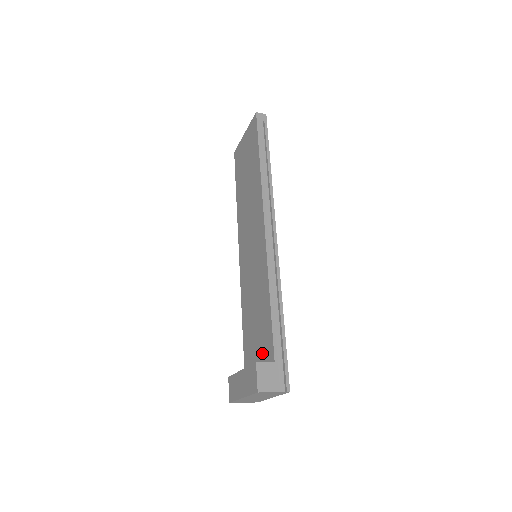
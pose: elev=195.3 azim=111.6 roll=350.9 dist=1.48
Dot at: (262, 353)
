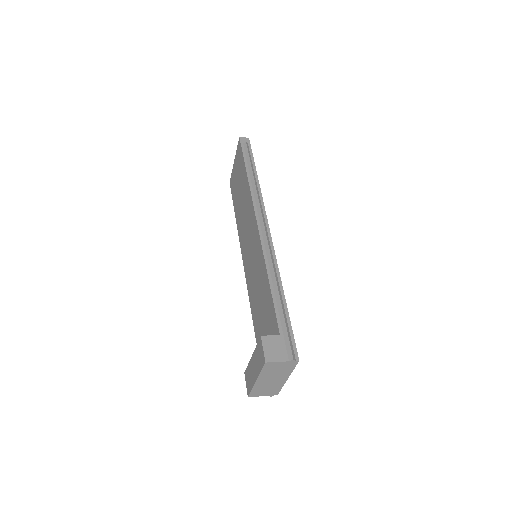
Dot at: occluded
